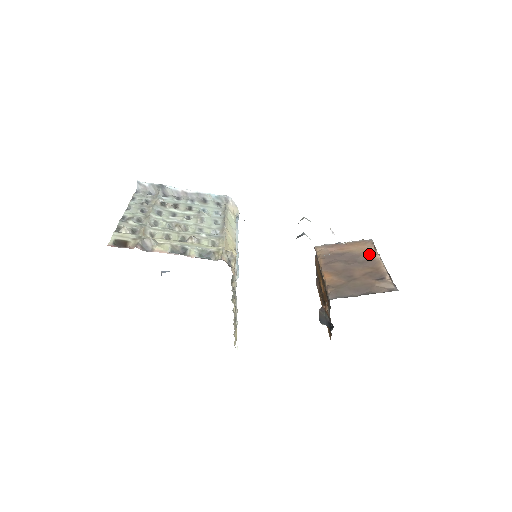
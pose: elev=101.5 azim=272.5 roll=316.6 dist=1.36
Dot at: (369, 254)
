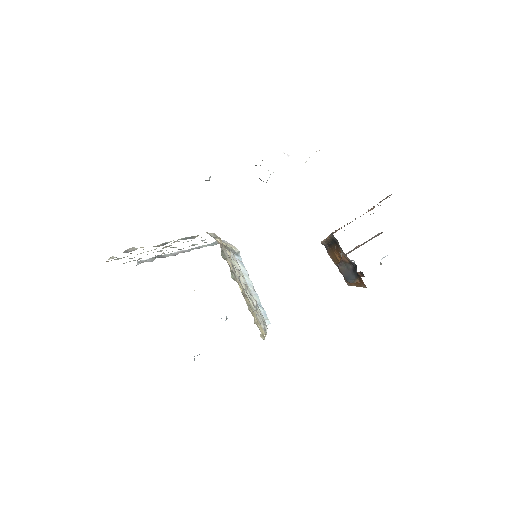
Dot at: occluded
